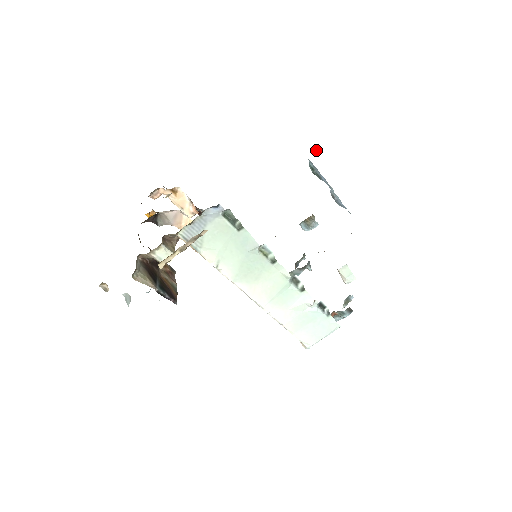
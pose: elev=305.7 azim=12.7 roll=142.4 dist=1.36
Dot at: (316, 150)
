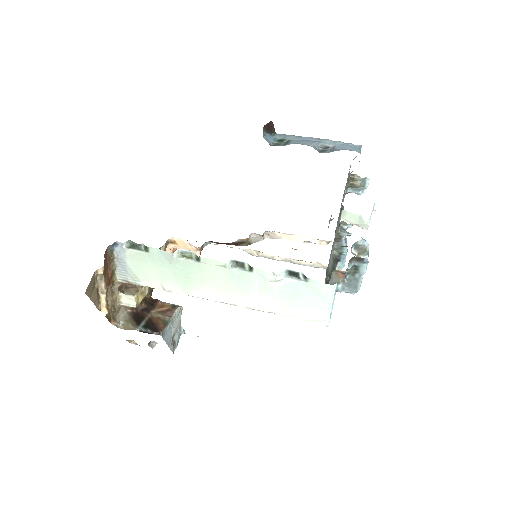
Dot at: (268, 123)
